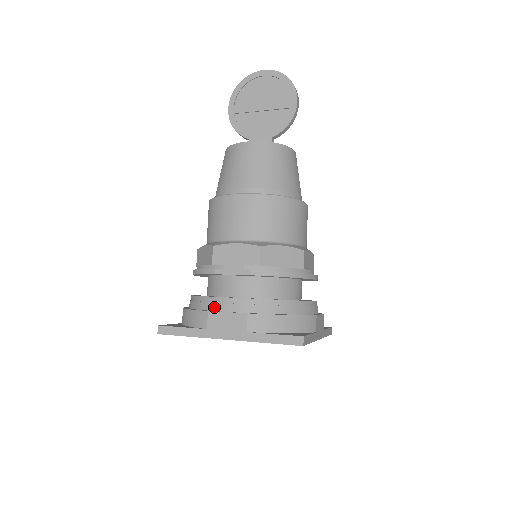
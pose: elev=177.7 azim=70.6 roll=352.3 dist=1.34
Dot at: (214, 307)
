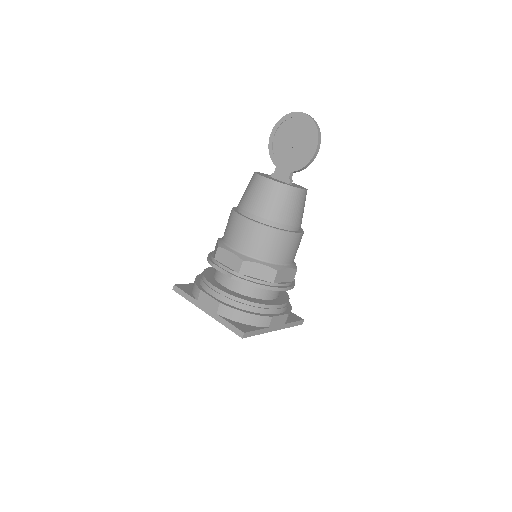
Dot at: (206, 288)
